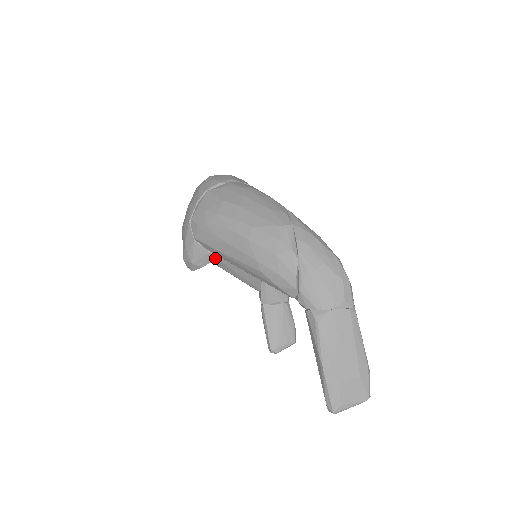
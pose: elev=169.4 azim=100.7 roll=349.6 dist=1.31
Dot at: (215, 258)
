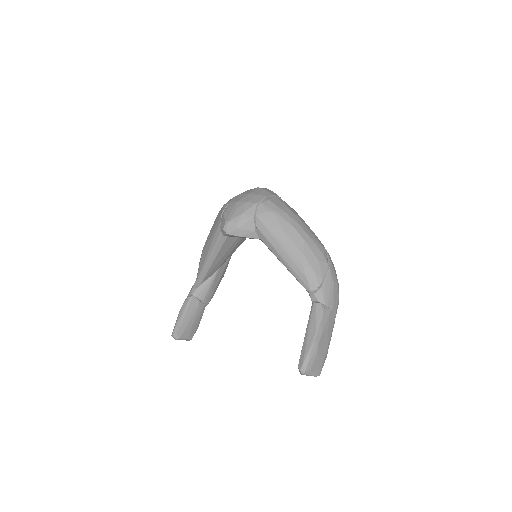
Dot at: (253, 237)
